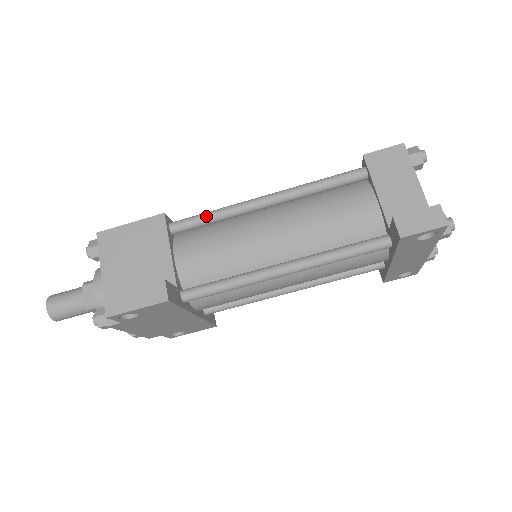
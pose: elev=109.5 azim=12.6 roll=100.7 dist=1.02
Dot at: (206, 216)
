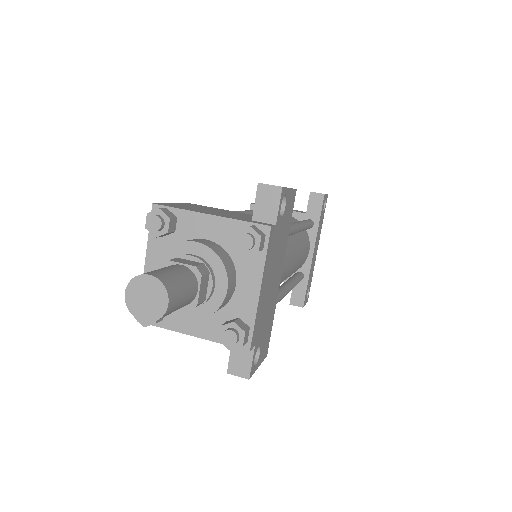
Dot at: occluded
